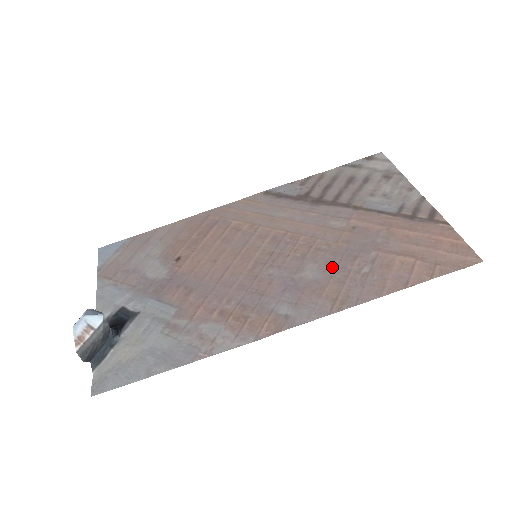
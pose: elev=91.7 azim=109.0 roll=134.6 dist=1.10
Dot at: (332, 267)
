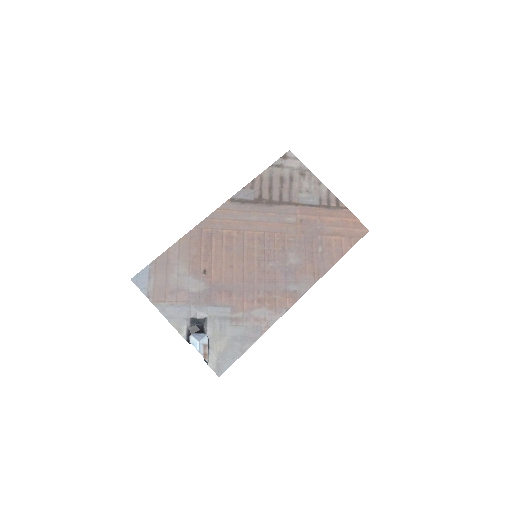
Dot at: (303, 253)
